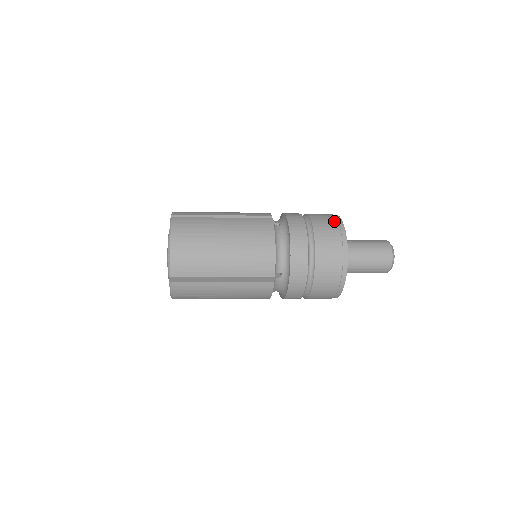
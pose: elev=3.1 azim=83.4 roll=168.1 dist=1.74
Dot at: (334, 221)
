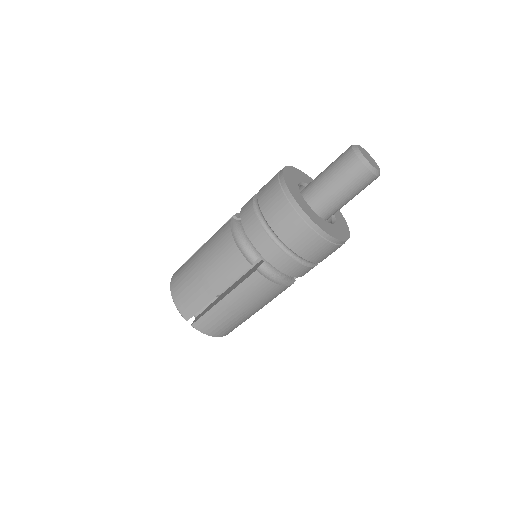
Dot at: (275, 176)
